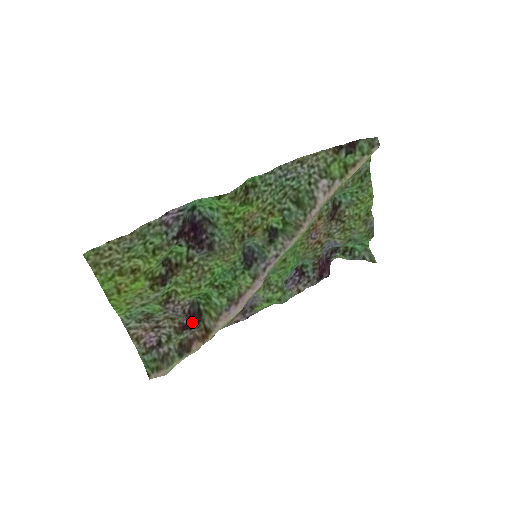
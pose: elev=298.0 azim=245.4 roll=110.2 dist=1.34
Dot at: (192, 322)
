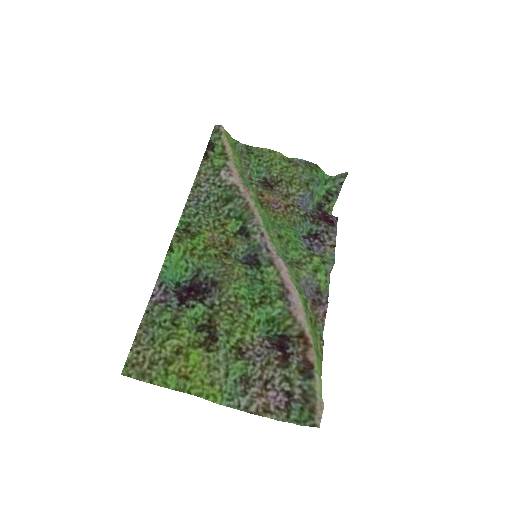
Dot at: (285, 348)
